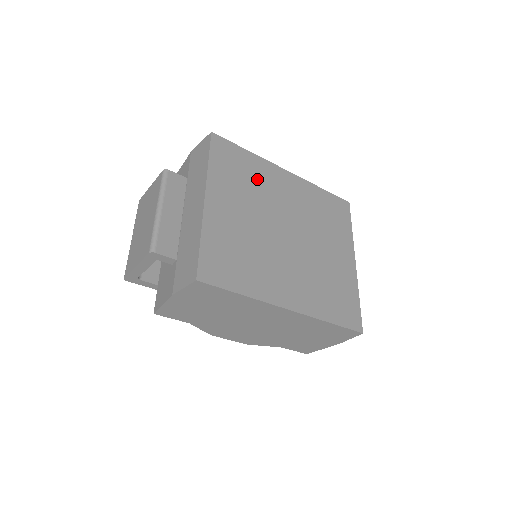
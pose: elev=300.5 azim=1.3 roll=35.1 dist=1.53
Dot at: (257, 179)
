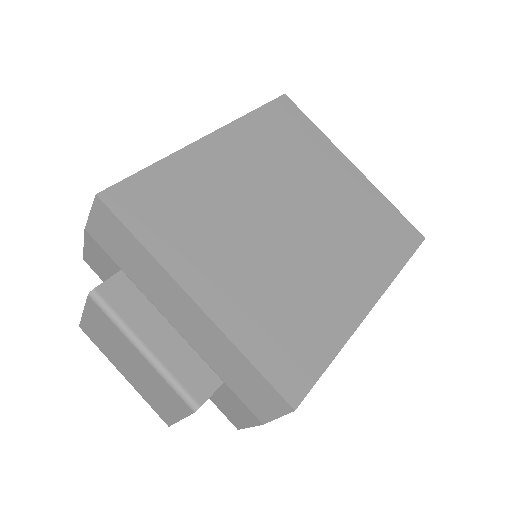
Dot at: (200, 192)
